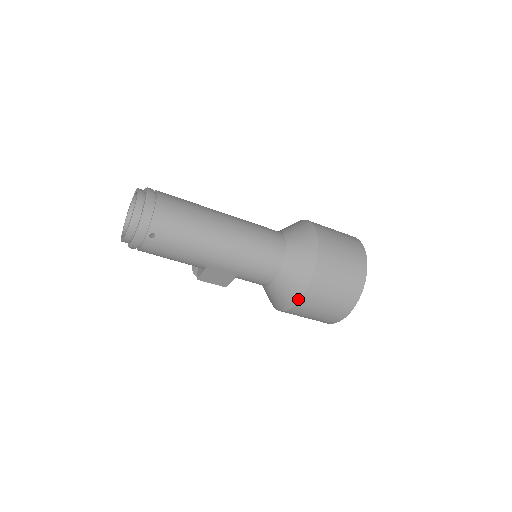
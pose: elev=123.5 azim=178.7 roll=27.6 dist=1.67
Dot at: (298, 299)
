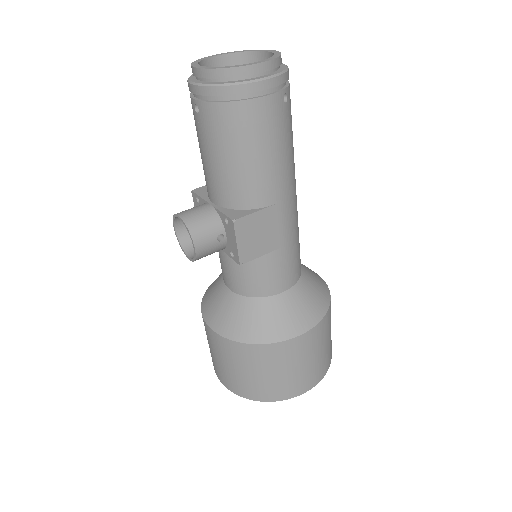
Dot at: (317, 321)
